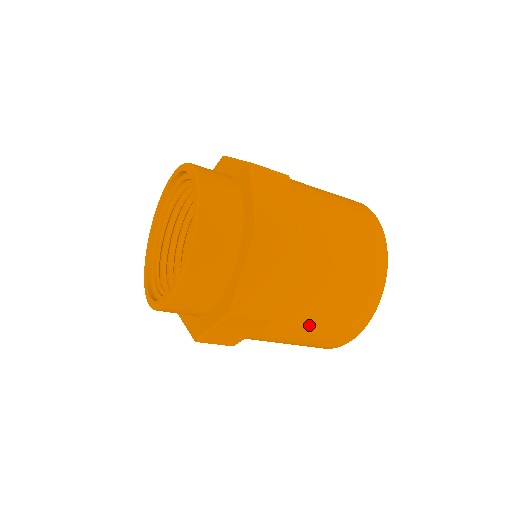
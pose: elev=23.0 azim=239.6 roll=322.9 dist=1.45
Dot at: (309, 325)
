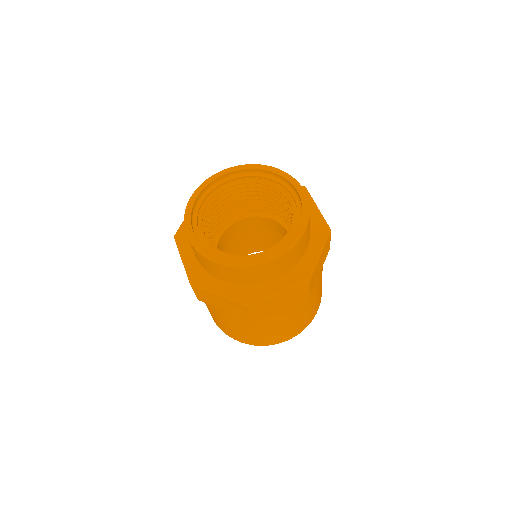
Dot at: occluded
